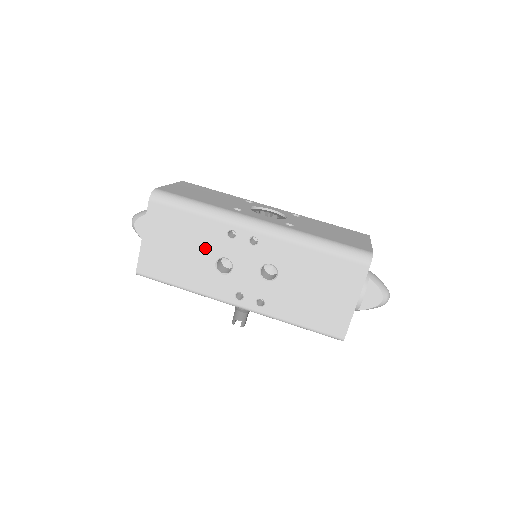
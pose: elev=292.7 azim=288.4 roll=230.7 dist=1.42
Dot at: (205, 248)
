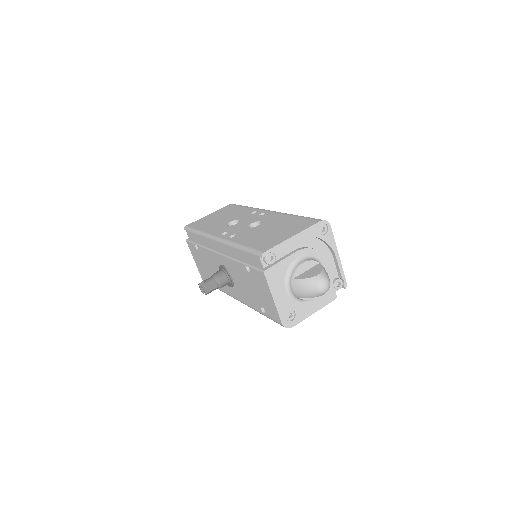
Dot at: (233, 217)
